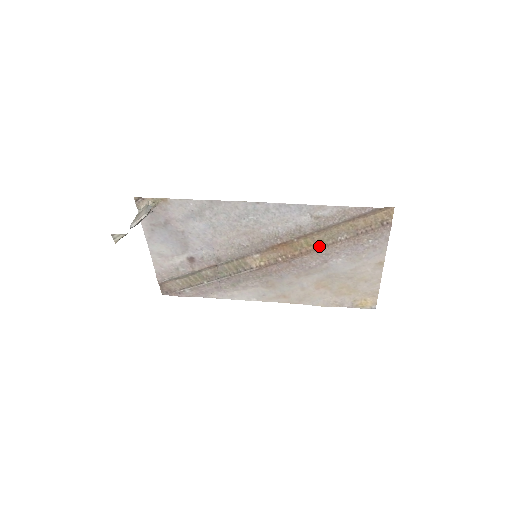
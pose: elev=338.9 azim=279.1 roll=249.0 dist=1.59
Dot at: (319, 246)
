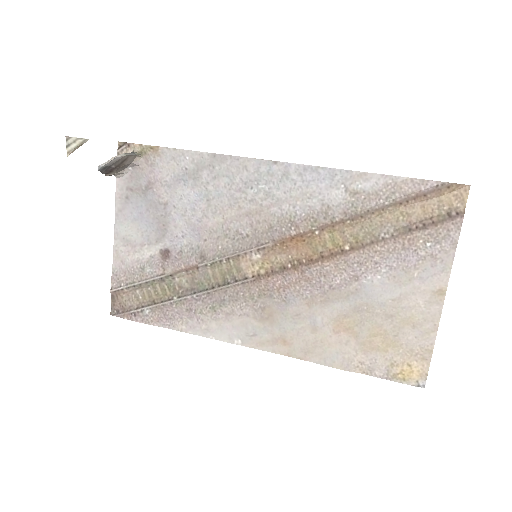
Dot at: (350, 247)
